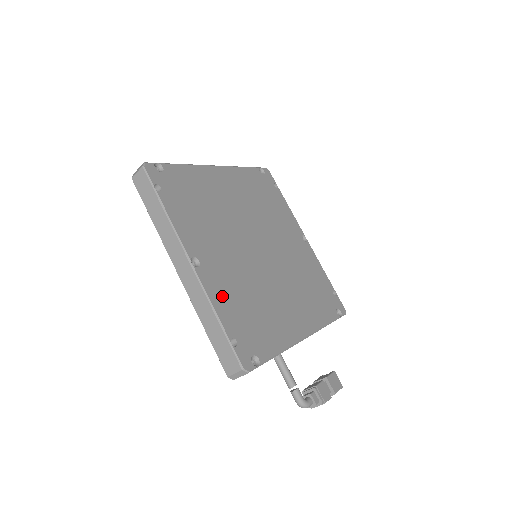
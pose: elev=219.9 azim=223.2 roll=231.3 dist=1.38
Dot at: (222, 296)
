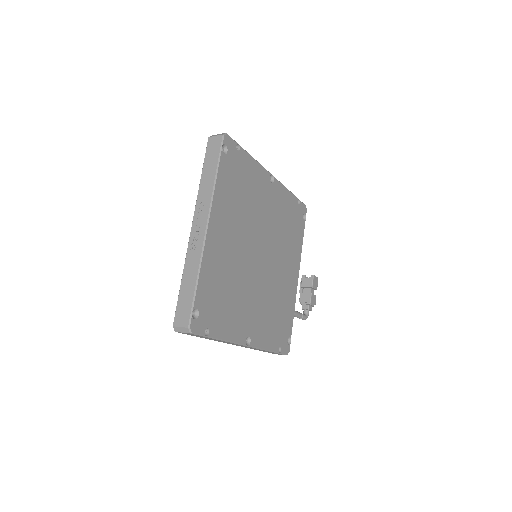
Dot at: (265, 335)
